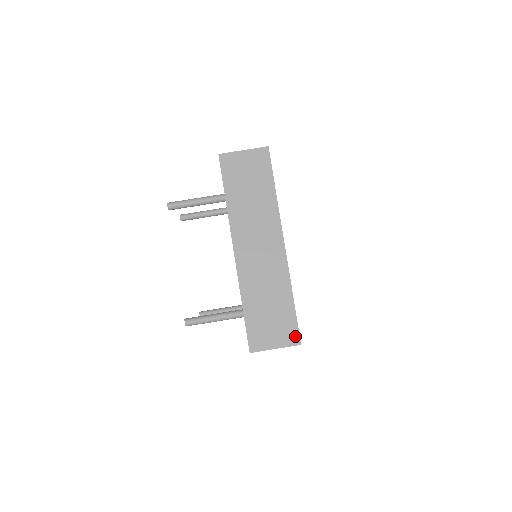
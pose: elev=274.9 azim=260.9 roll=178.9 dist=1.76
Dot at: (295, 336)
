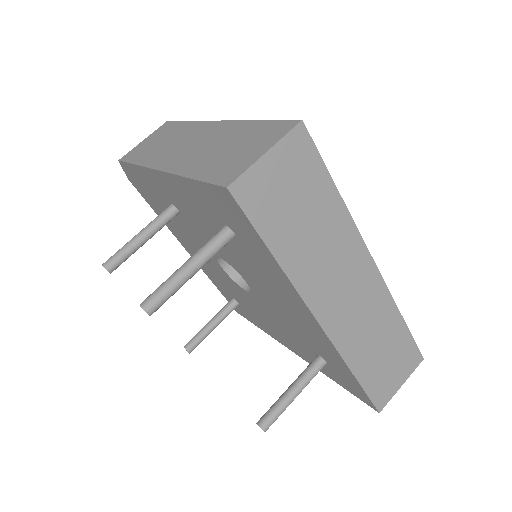
Dot at: (416, 356)
